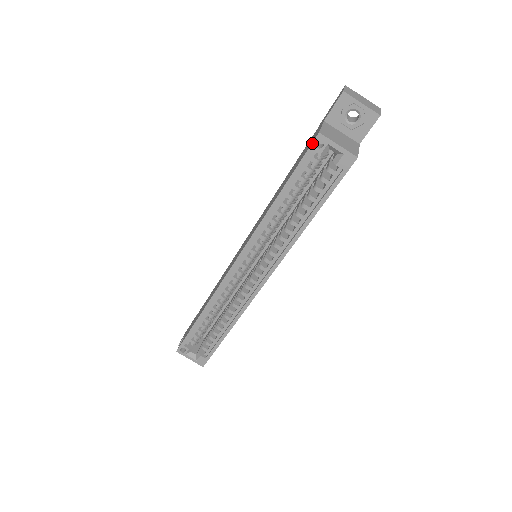
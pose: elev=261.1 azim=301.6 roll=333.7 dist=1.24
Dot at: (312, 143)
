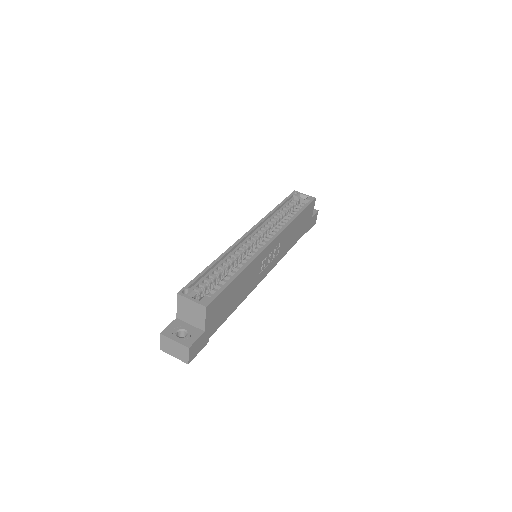
Dot at: (292, 193)
